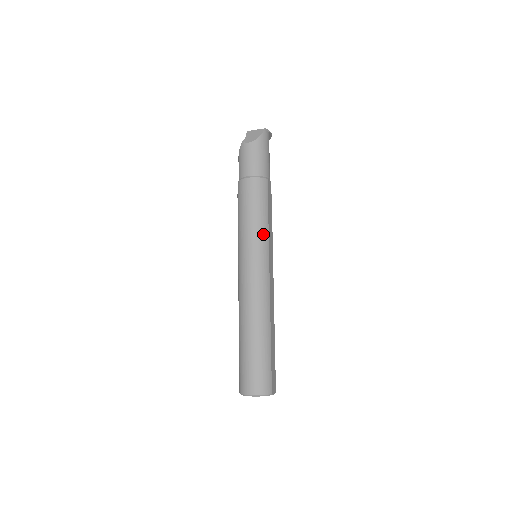
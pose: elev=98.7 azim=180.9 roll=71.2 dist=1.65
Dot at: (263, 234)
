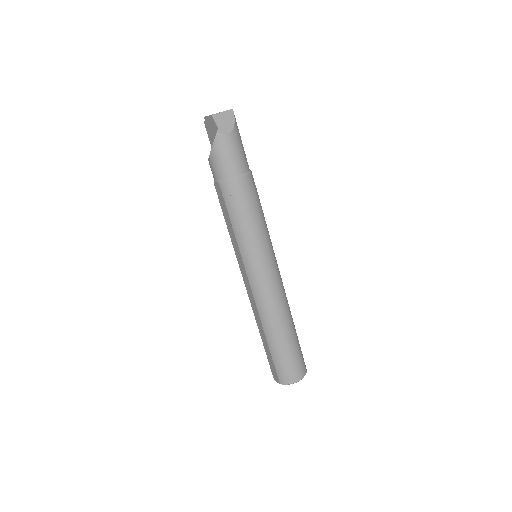
Dot at: (268, 234)
